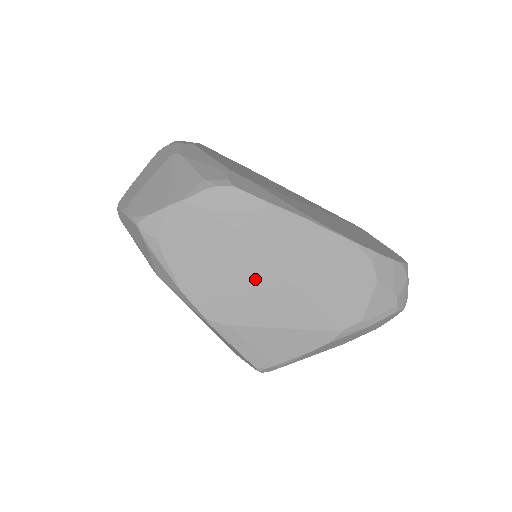
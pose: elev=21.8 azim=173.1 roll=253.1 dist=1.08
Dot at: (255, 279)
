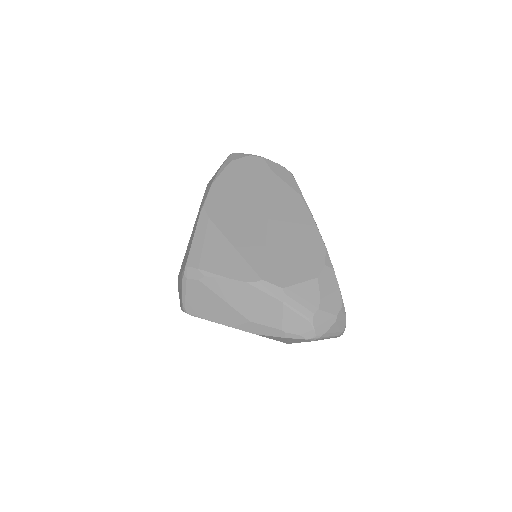
Dot at: (252, 211)
